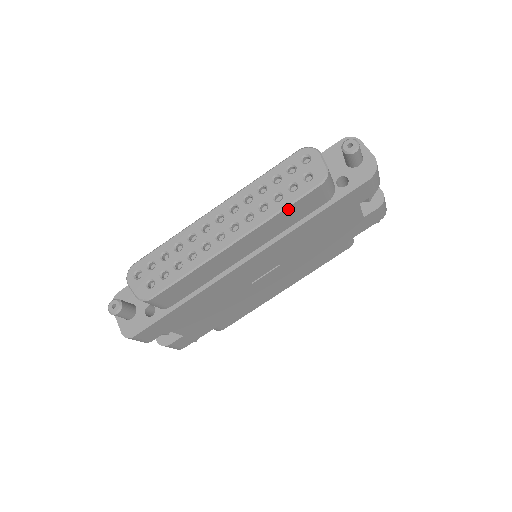
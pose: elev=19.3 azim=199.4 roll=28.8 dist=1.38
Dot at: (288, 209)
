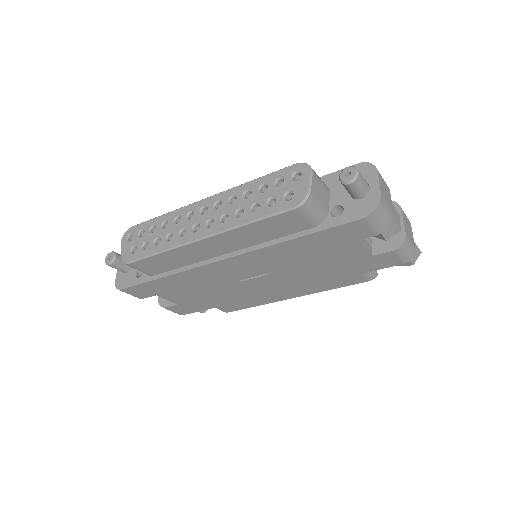
Dot at: (259, 223)
